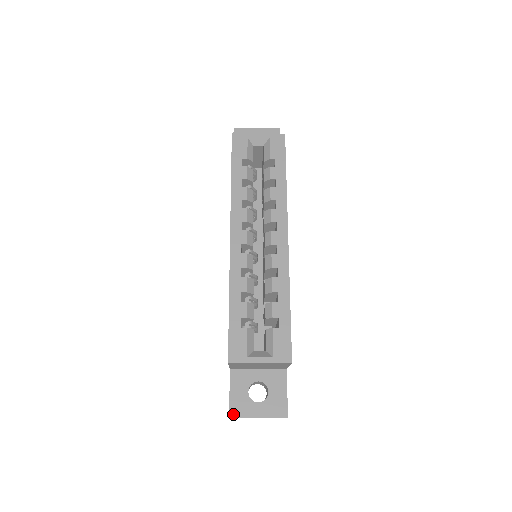
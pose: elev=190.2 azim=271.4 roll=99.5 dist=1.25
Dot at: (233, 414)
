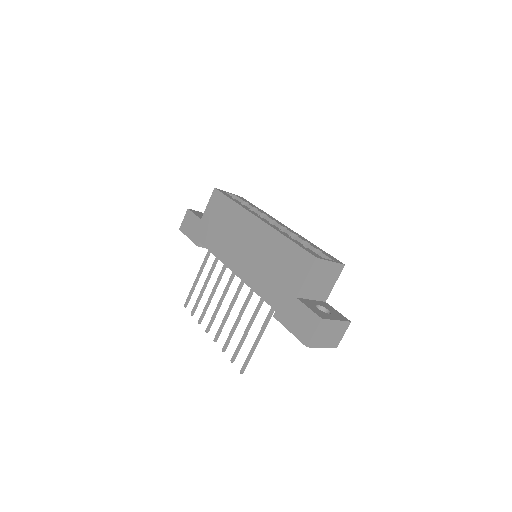
Dot at: (322, 317)
